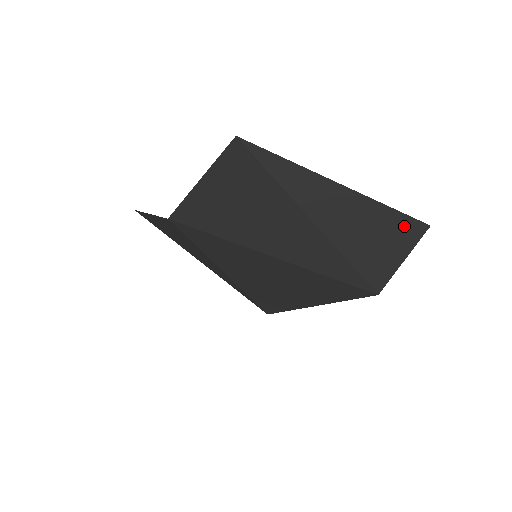
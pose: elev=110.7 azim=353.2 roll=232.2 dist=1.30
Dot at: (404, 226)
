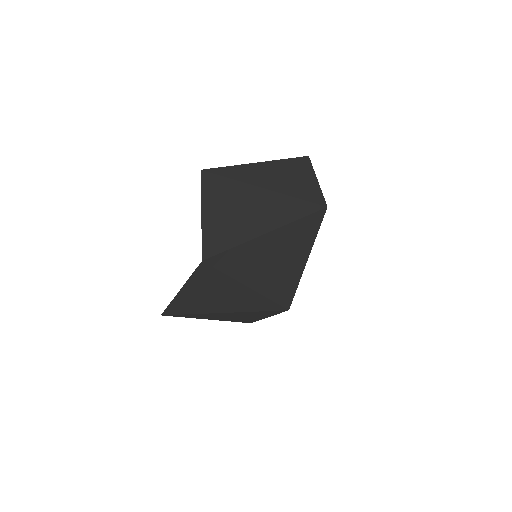
Dot at: (301, 164)
